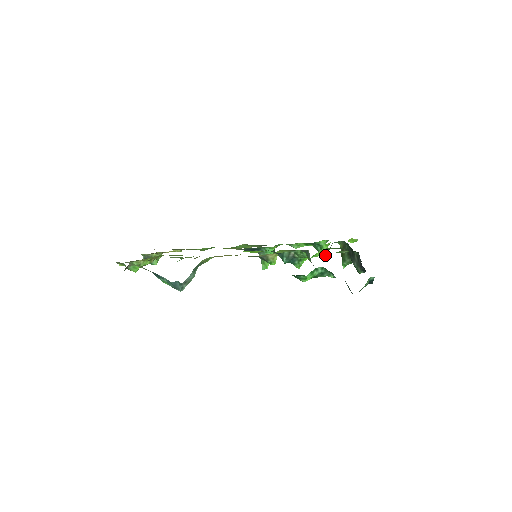
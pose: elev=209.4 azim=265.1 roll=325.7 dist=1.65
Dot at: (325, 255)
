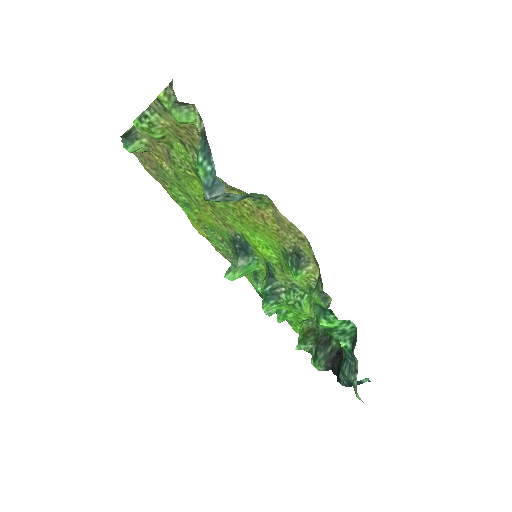
Dot at: (300, 321)
